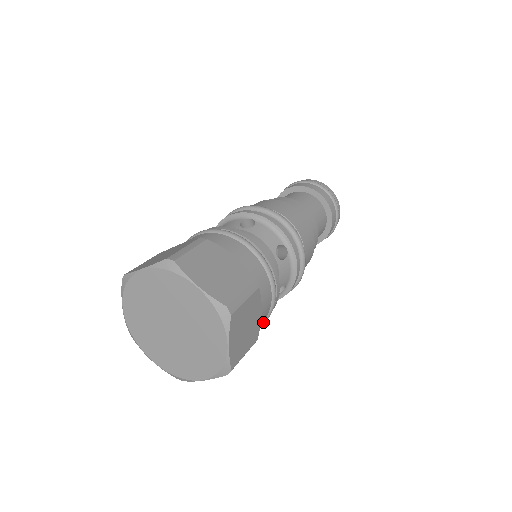
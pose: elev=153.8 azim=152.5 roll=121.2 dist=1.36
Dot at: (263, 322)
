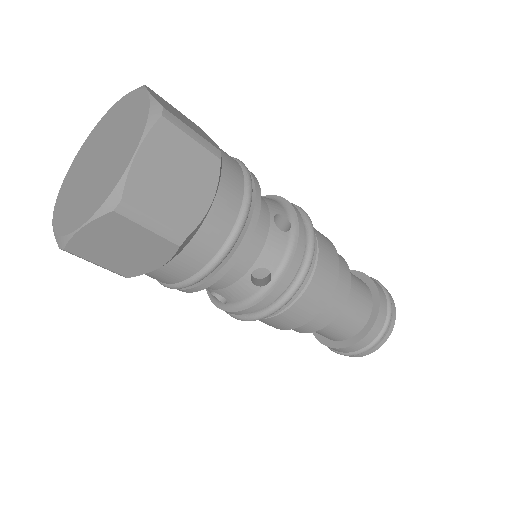
Dot at: (213, 262)
